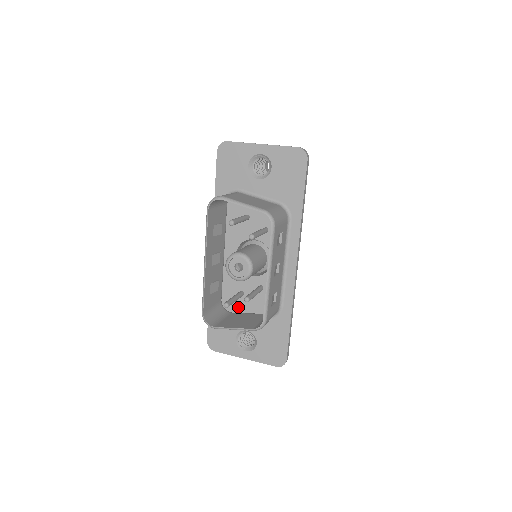
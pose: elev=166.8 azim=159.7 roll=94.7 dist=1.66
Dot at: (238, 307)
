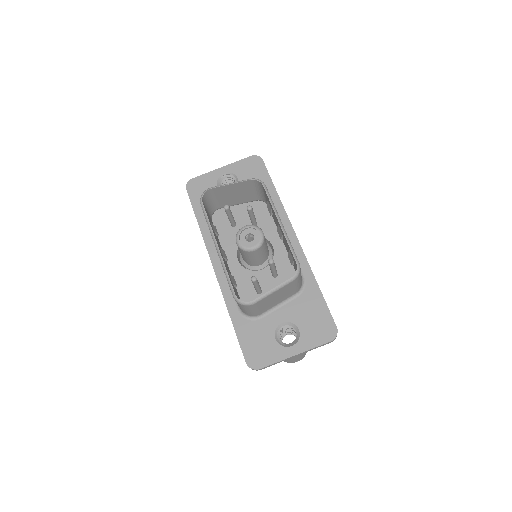
Dot at: occluded
